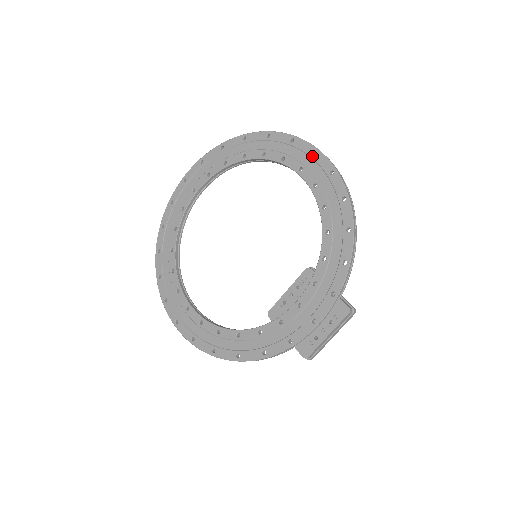
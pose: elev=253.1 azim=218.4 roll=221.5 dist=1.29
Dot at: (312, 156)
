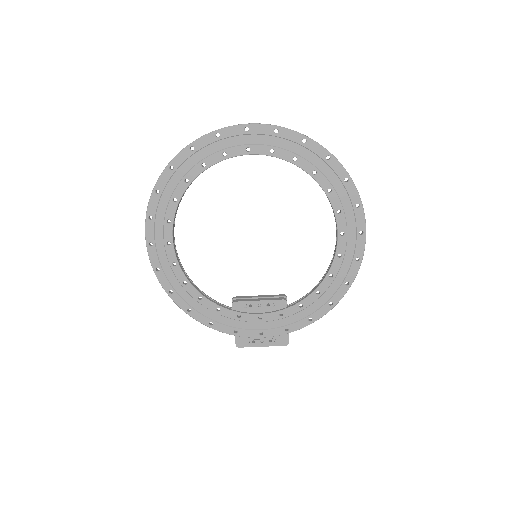
Dot at: (358, 234)
